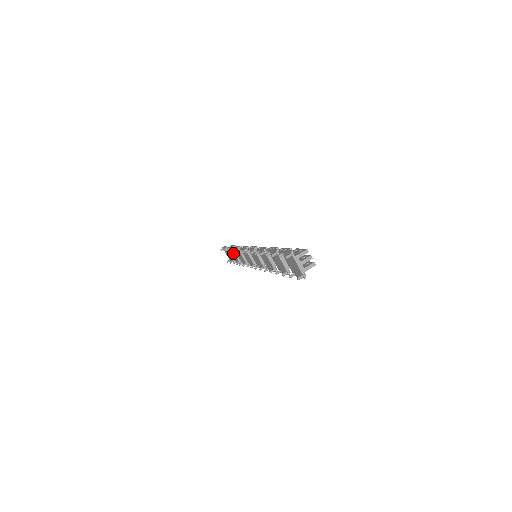
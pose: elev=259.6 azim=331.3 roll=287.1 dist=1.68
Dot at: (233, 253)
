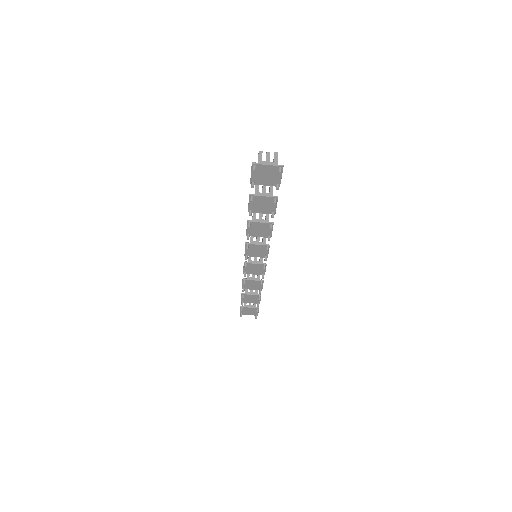
Dot at: (247, 297)
